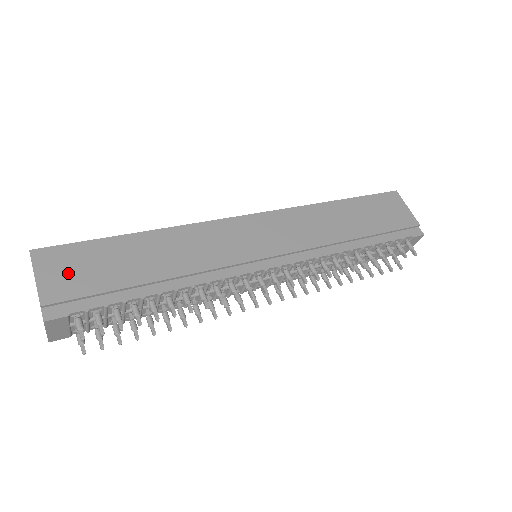
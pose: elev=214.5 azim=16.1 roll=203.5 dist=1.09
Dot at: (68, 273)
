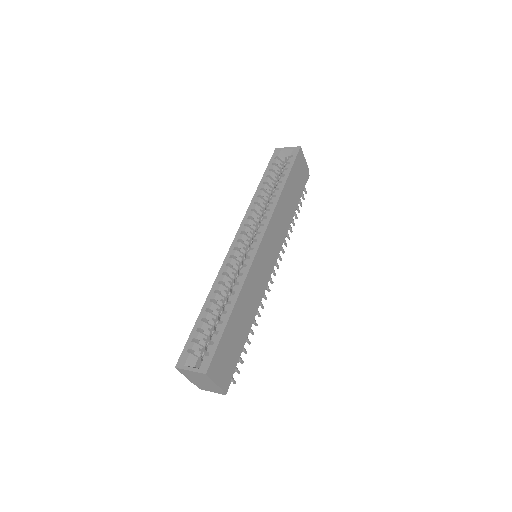
Dot at: (224, 366)
